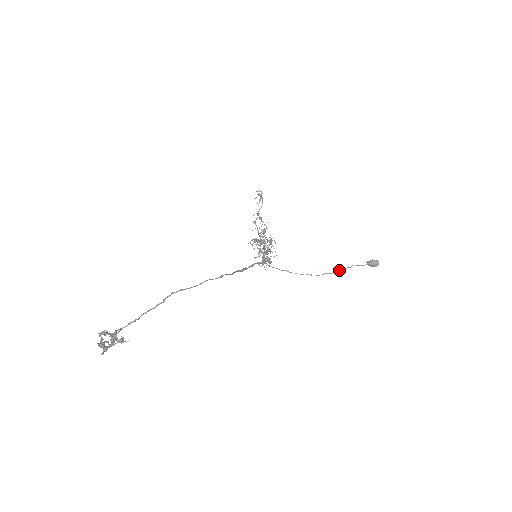
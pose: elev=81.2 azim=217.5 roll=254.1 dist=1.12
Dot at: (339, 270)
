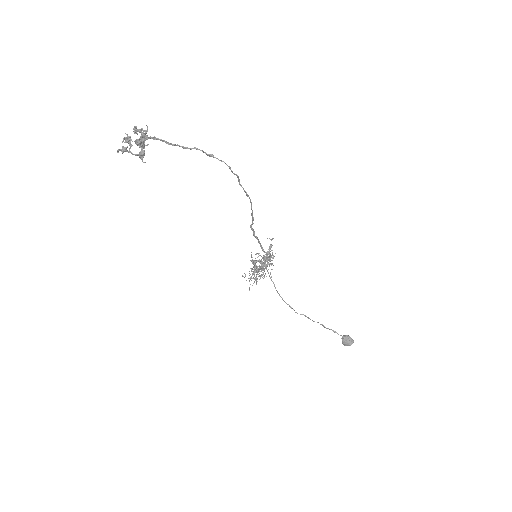
Dot at: (317, 322)
